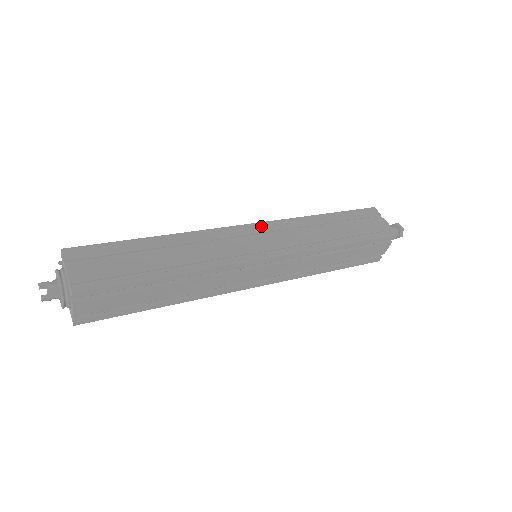
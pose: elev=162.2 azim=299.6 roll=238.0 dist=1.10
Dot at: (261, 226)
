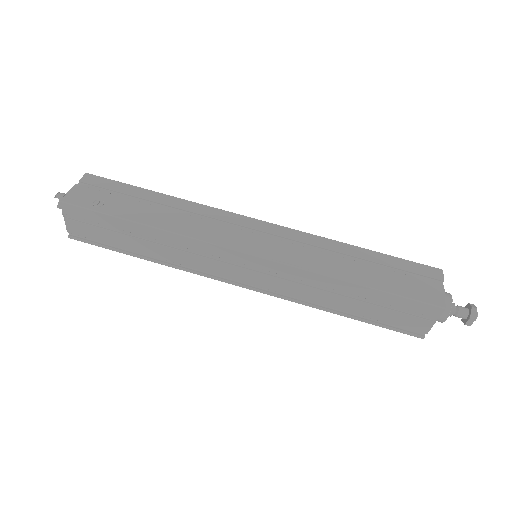
Dot at: (261, 262)
